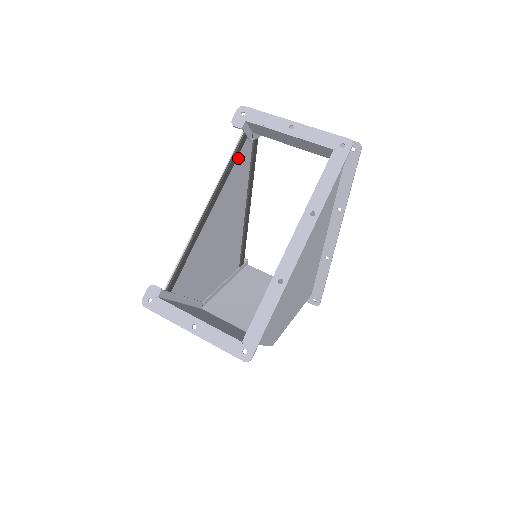
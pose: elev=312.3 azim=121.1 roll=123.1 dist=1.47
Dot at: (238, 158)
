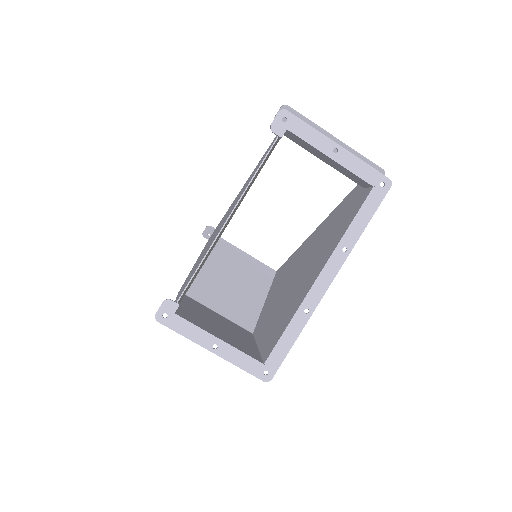
Dot at: occluded
